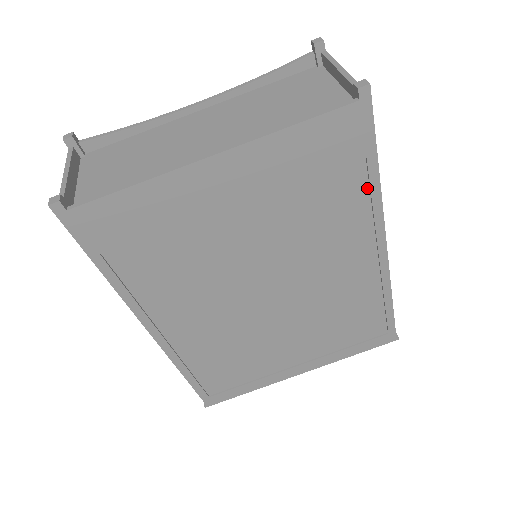
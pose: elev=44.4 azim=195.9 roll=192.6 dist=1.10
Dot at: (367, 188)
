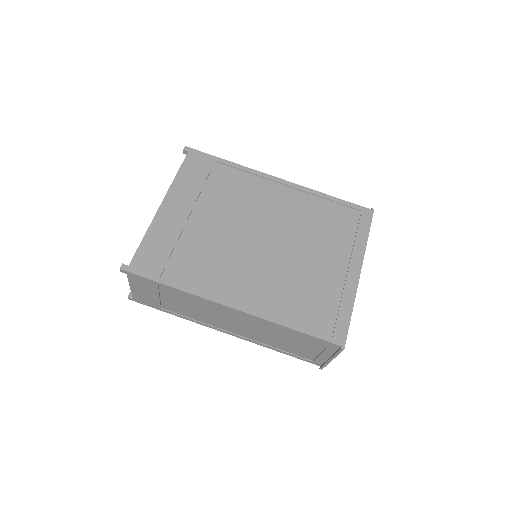
Dot at: (234, 169)
